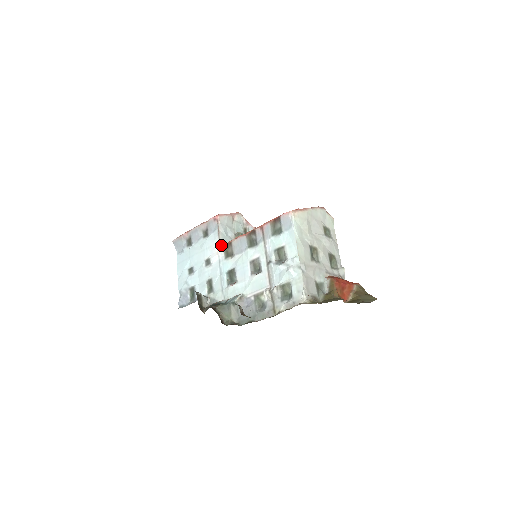
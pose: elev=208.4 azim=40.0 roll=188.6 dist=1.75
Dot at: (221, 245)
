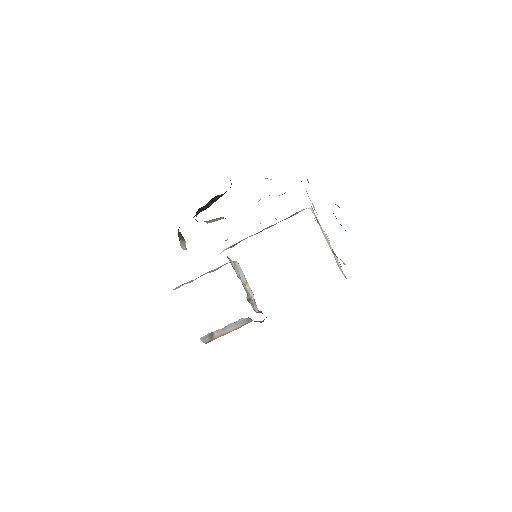
Dot at: occluded
